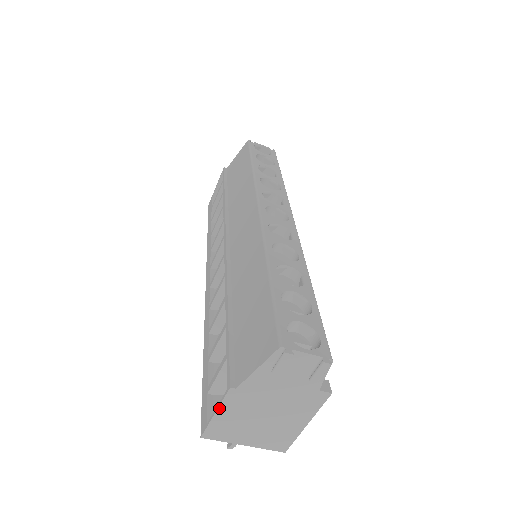
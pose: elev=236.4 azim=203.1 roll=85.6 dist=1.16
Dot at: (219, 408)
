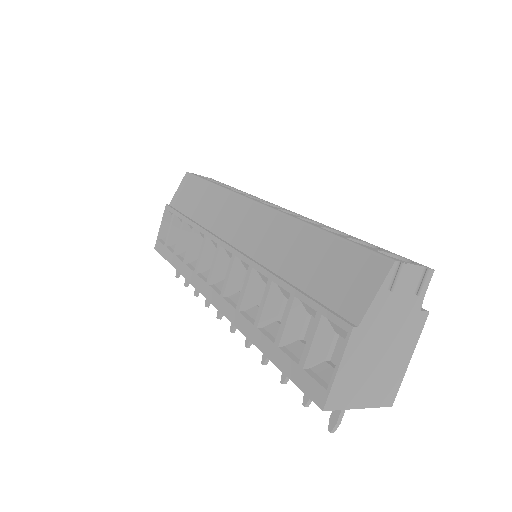
Dot at: (342, 360)
